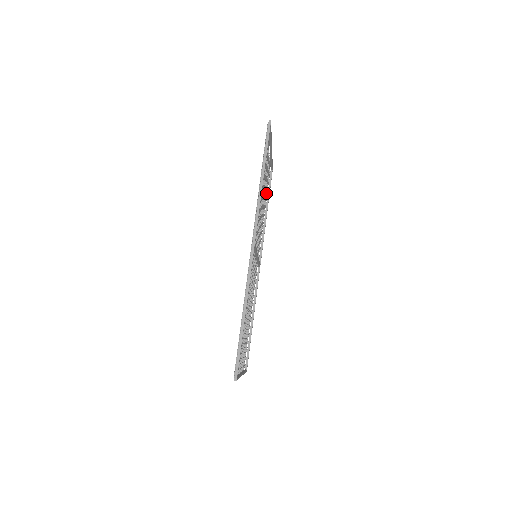
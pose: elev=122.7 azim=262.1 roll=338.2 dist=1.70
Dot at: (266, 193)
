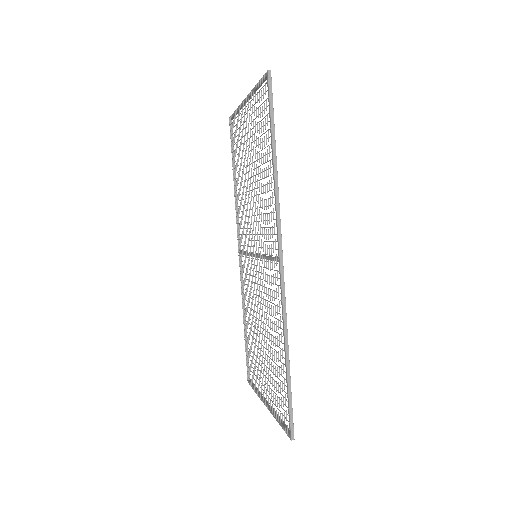
Dot at: occluded
